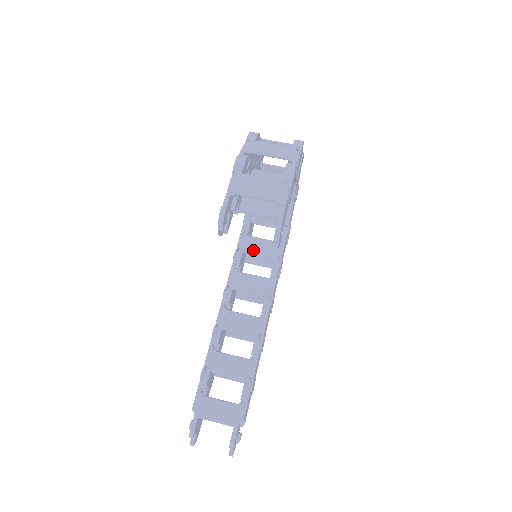
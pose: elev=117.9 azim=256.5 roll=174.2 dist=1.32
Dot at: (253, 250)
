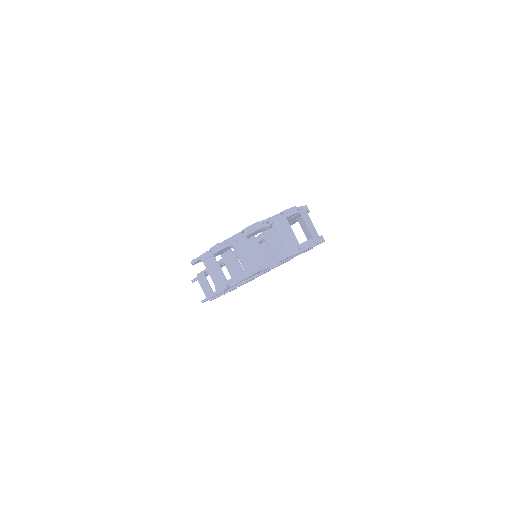
Dot at: occluded
